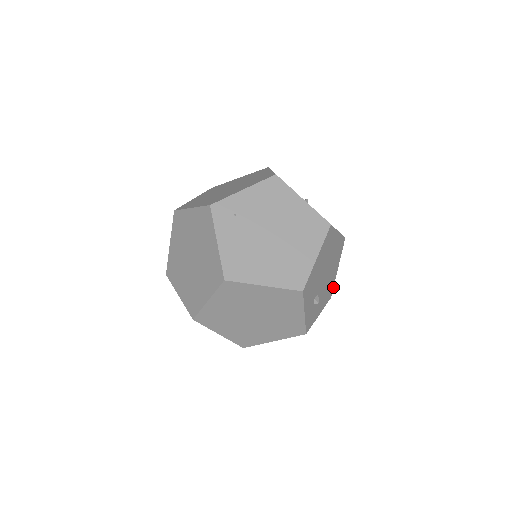
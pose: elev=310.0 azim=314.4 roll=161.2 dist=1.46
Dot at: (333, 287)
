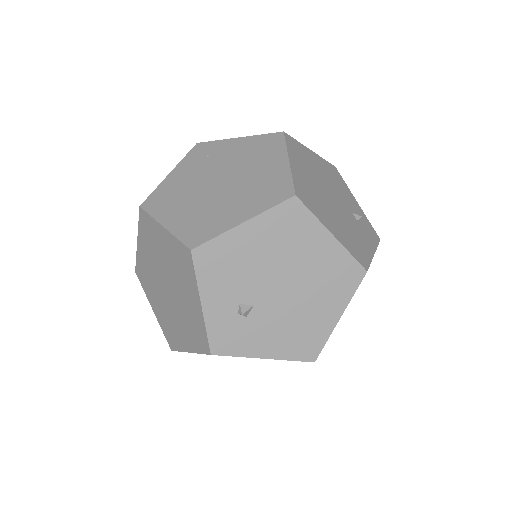
Dot at: occluded
